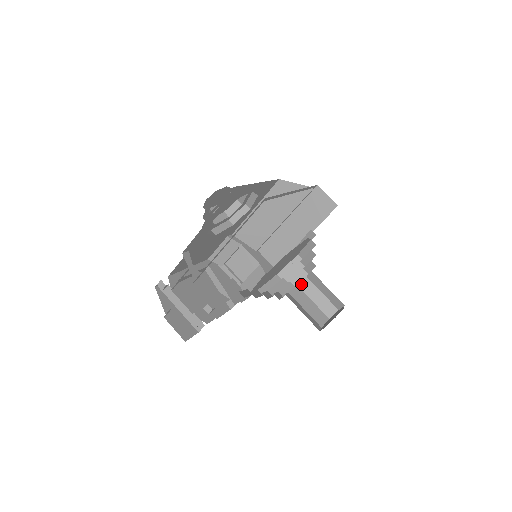
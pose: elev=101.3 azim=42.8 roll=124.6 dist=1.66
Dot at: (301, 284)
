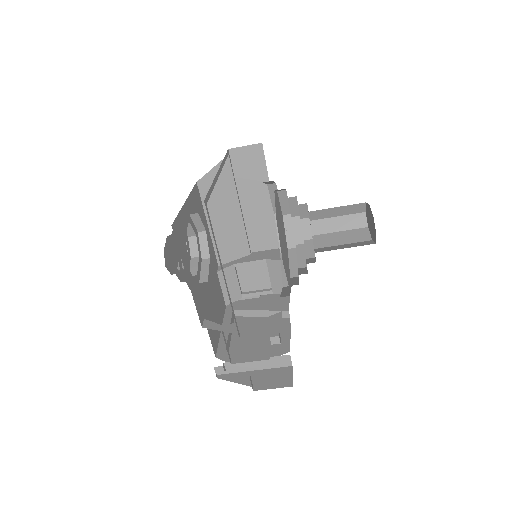
Dot at: (314, 231)
